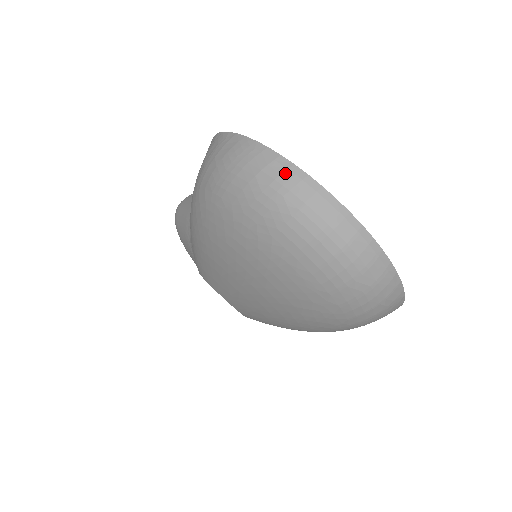
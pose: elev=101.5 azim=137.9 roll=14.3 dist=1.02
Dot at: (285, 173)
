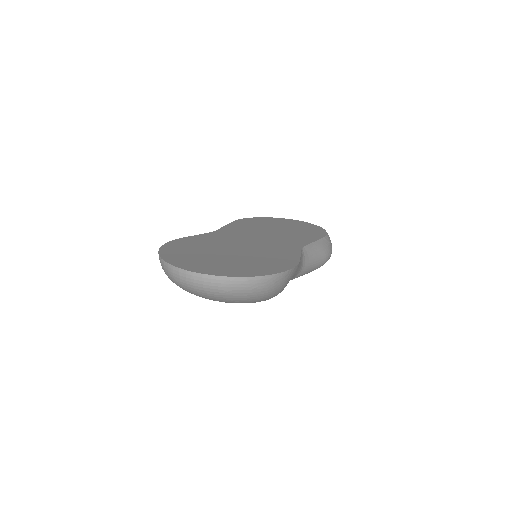
Dot at: (168, 269)
